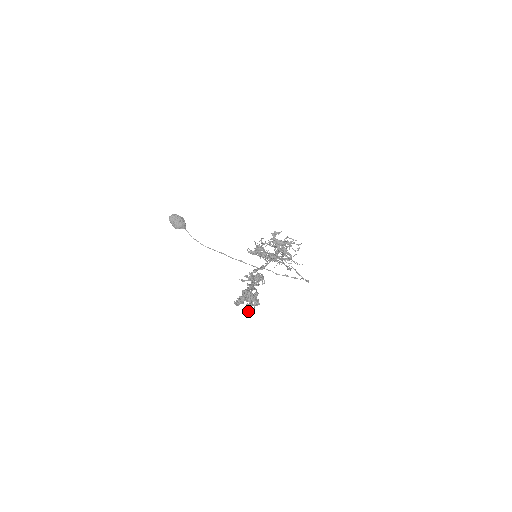
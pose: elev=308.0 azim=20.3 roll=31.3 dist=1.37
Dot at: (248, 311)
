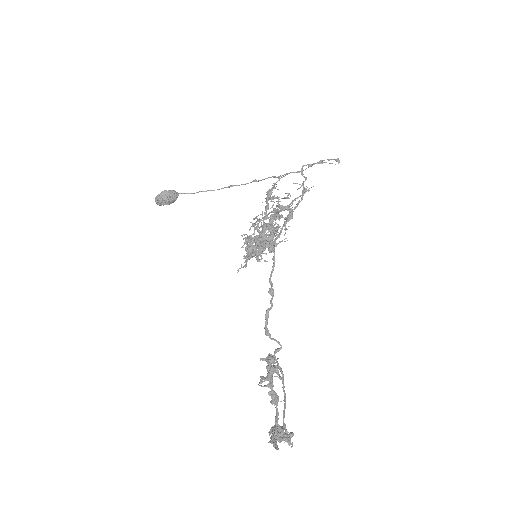
Dot at: (289, 445)
